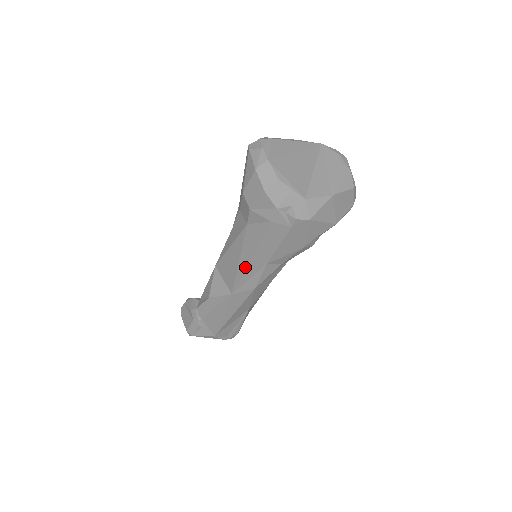
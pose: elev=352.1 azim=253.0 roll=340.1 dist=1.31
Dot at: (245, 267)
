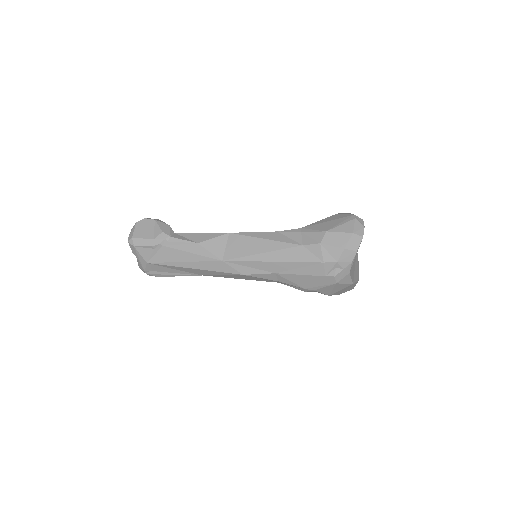
Dot at: (263, 260)
